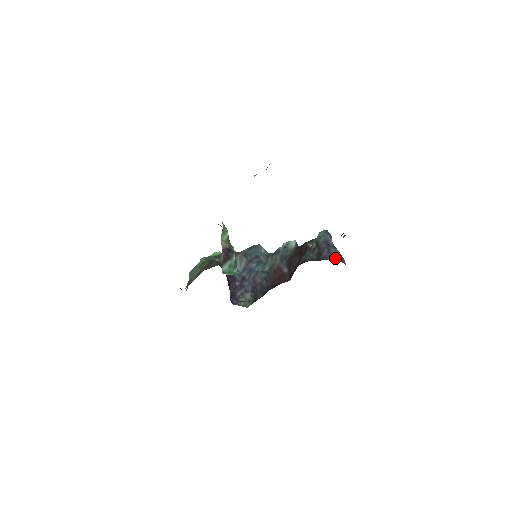
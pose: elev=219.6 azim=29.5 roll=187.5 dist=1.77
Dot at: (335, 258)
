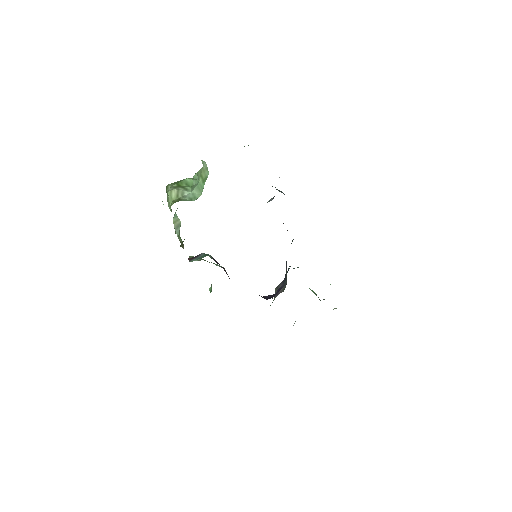
Dot at: occluded
